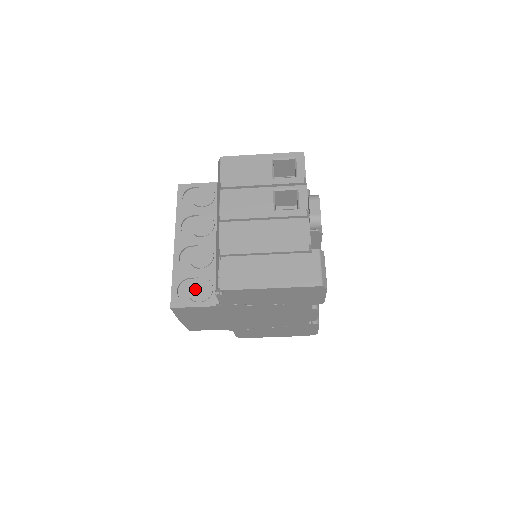
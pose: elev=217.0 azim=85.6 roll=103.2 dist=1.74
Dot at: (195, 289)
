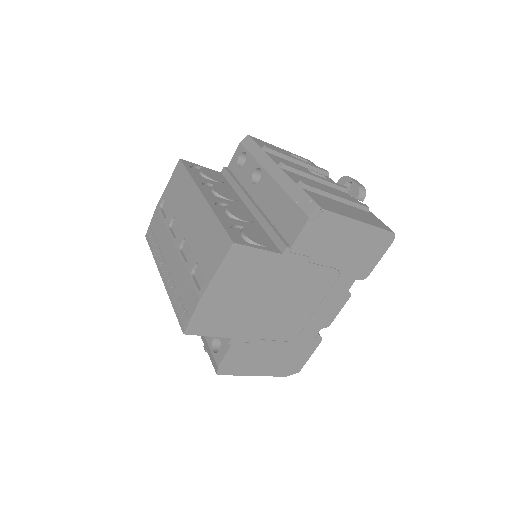
Dot at: (251, 234)
